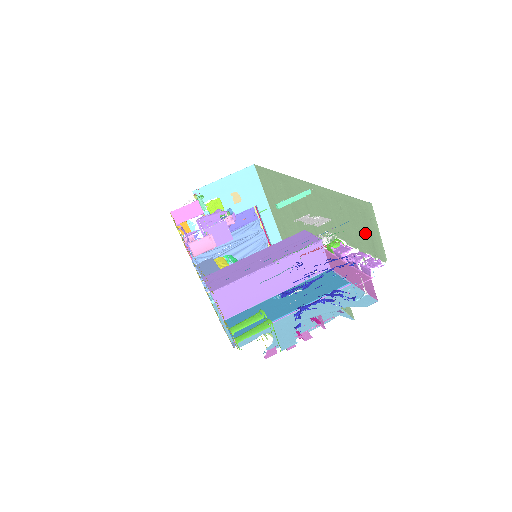
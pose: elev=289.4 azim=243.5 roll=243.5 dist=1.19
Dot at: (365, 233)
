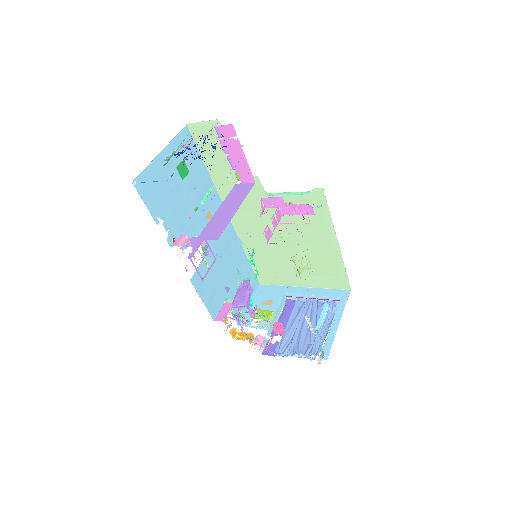
Dot at: (213, 138)
